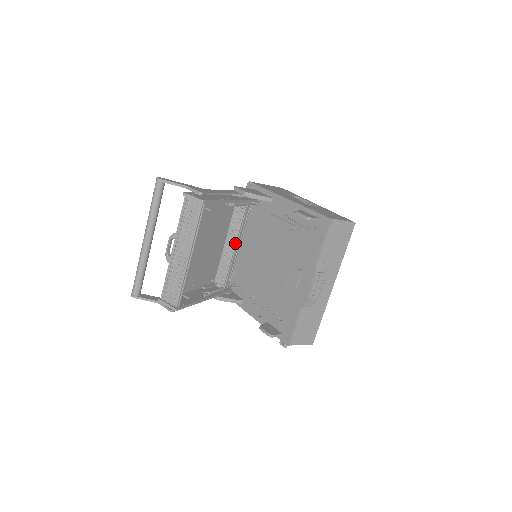
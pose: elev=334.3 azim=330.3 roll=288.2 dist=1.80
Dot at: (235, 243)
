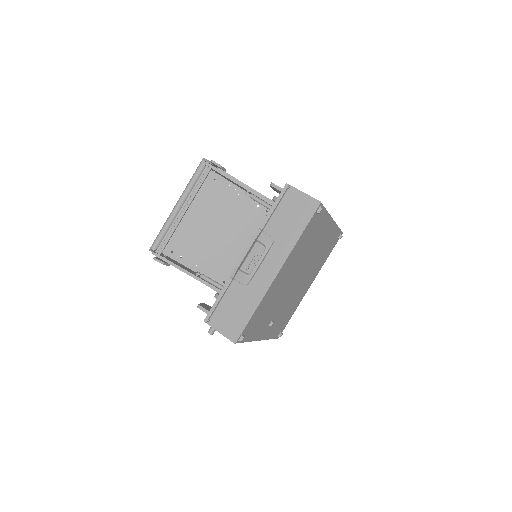
Dot at: occluded
